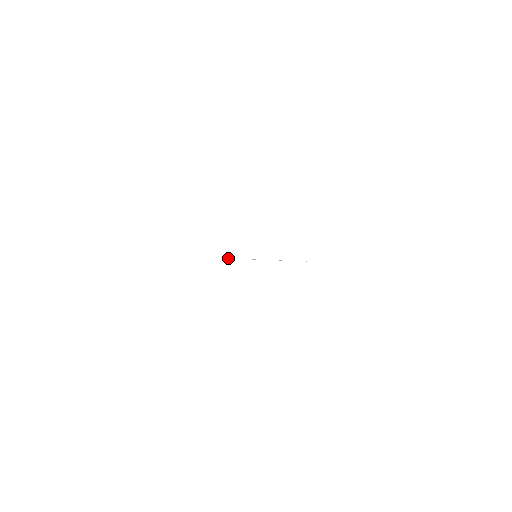
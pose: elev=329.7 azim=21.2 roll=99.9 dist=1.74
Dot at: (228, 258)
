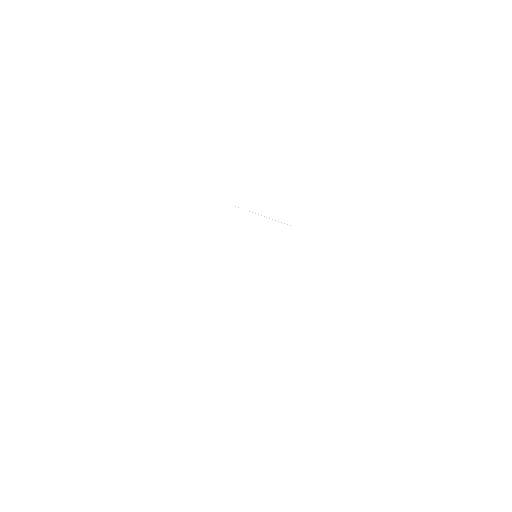
Dot at: occluded
